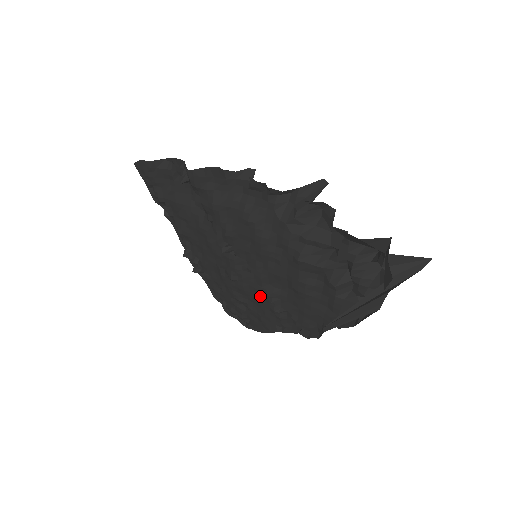
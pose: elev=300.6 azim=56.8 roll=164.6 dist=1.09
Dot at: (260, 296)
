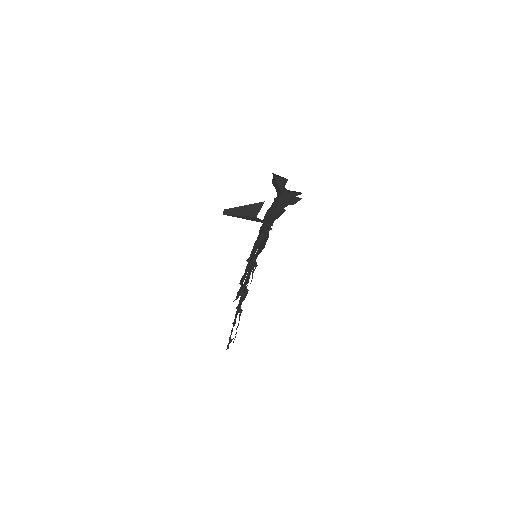
Dot at: occluded
